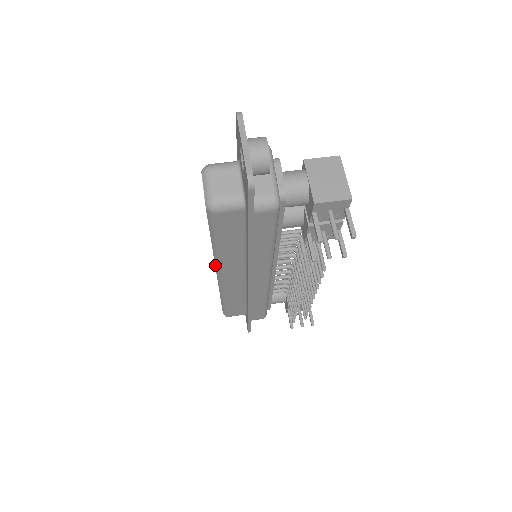
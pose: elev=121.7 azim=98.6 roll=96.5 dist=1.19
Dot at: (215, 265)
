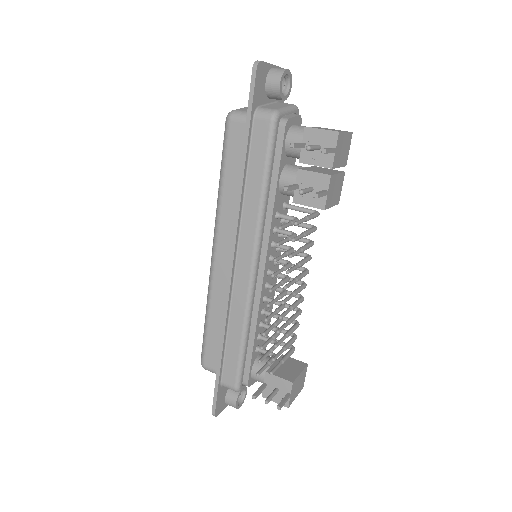
Dot at: (215, 228)
